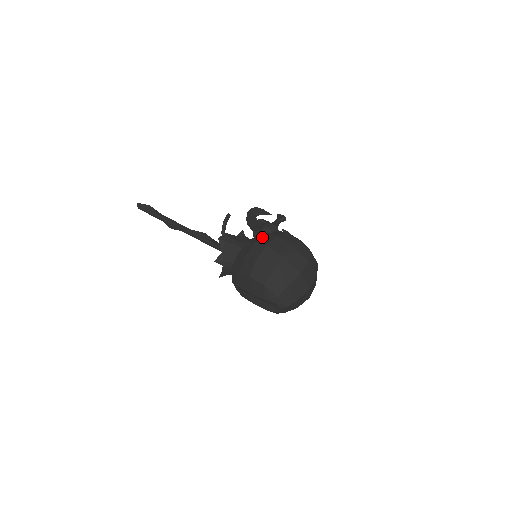
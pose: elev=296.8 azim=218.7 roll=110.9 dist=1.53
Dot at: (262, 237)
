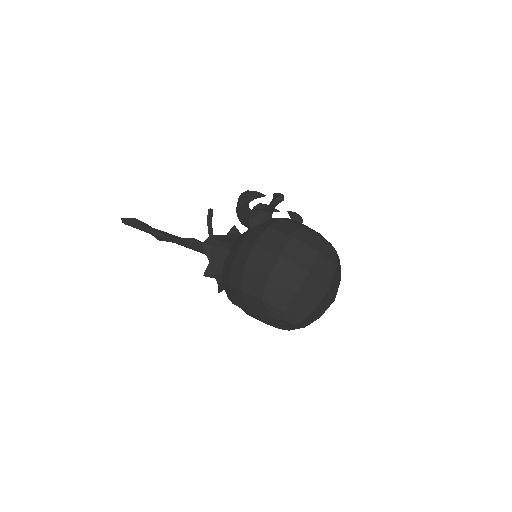
Dot at: (249, 232)
